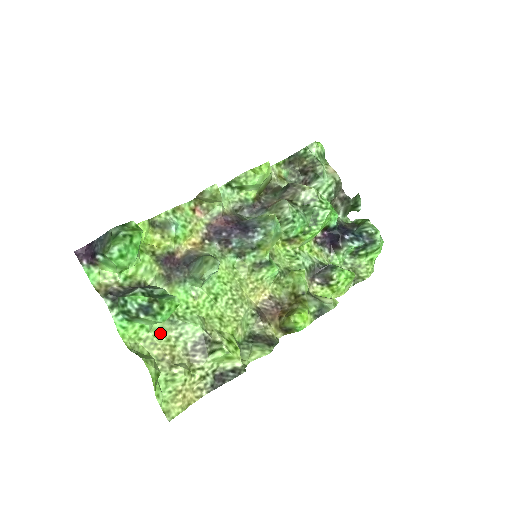
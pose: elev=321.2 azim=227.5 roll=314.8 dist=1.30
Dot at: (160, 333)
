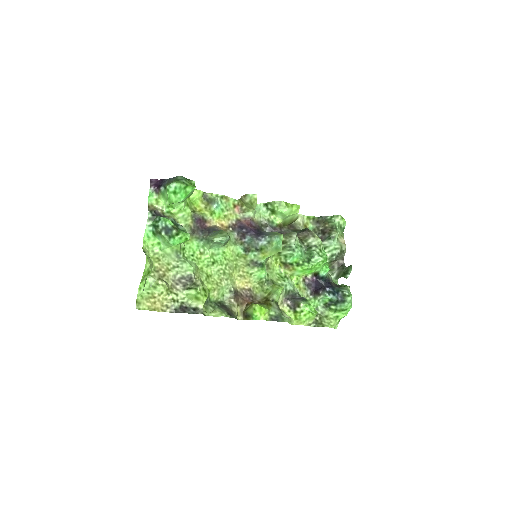
Dot at: (166, 256)
